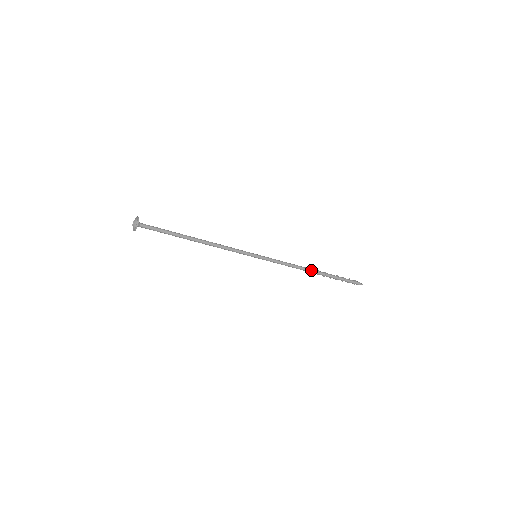
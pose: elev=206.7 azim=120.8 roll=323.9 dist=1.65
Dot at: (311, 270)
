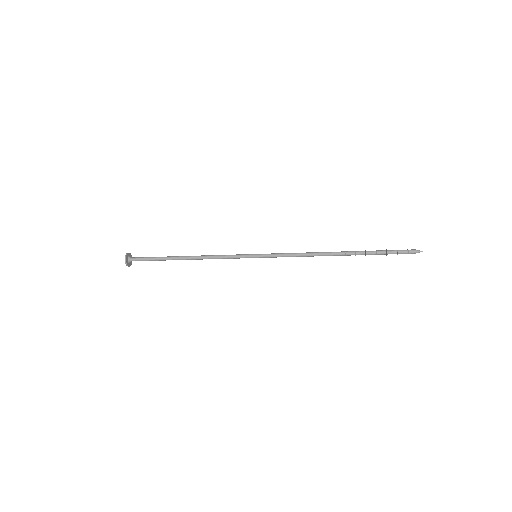
Dot at: (332, 253)
